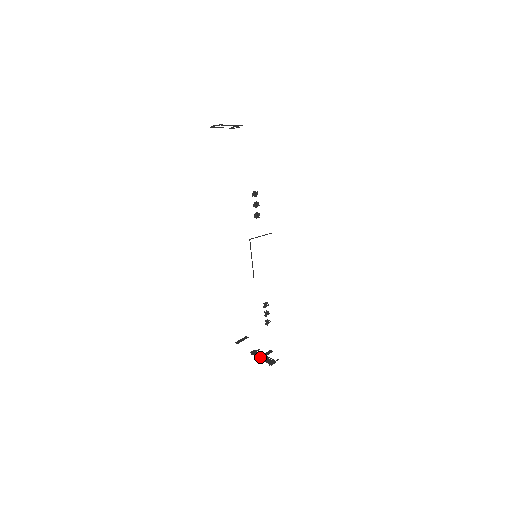
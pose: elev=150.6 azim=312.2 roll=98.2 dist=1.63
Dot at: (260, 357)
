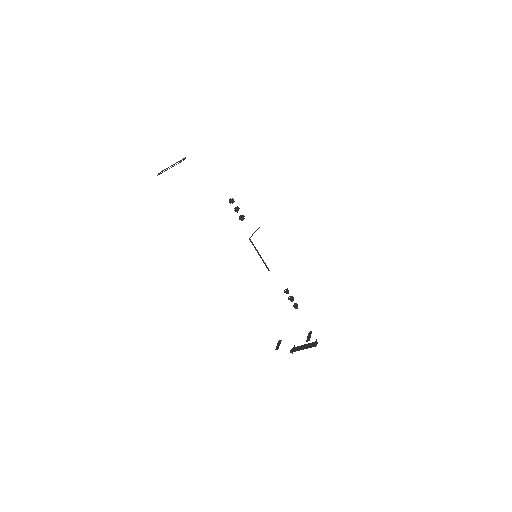
Dot at: (307, 341)
